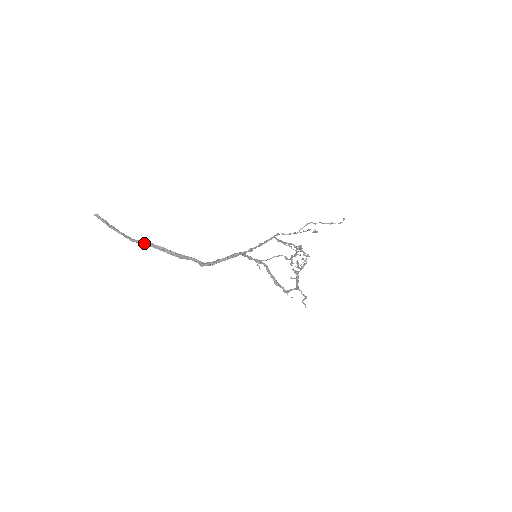
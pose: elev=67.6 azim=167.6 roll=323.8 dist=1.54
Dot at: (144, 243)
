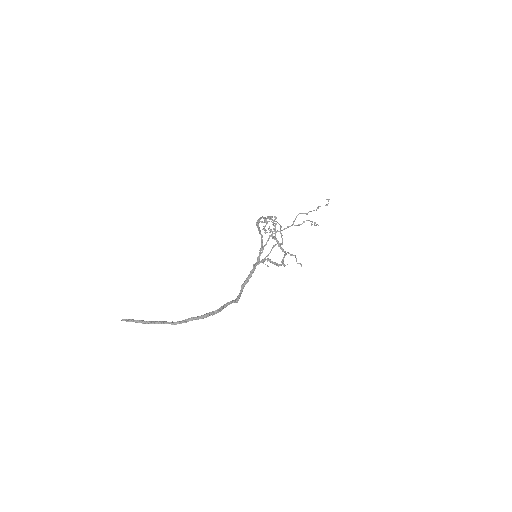
Dot at: (191, 320)
